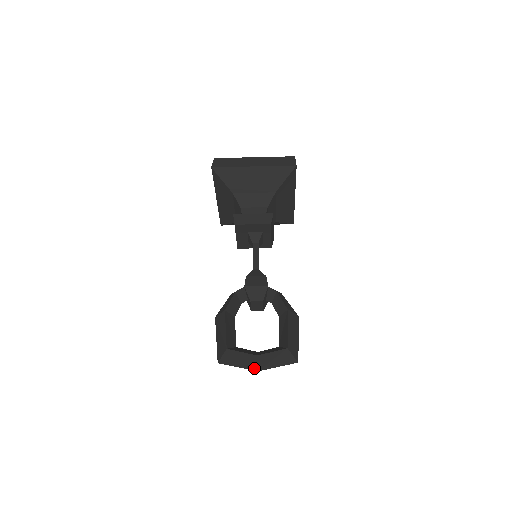
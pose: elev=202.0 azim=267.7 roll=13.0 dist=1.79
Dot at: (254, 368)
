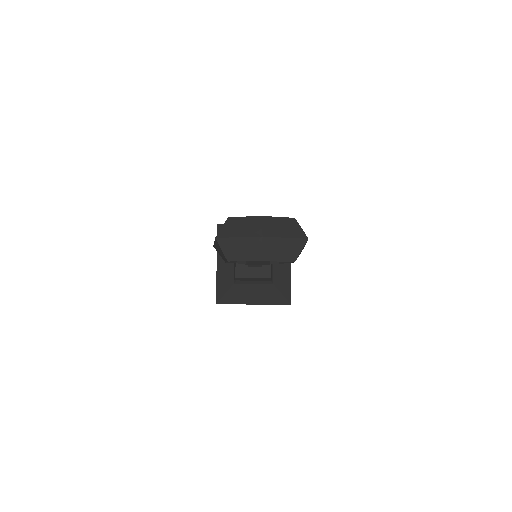
Dot at: (258, 234)
